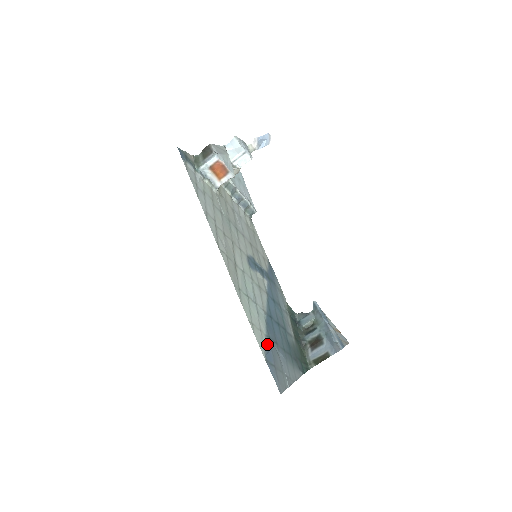
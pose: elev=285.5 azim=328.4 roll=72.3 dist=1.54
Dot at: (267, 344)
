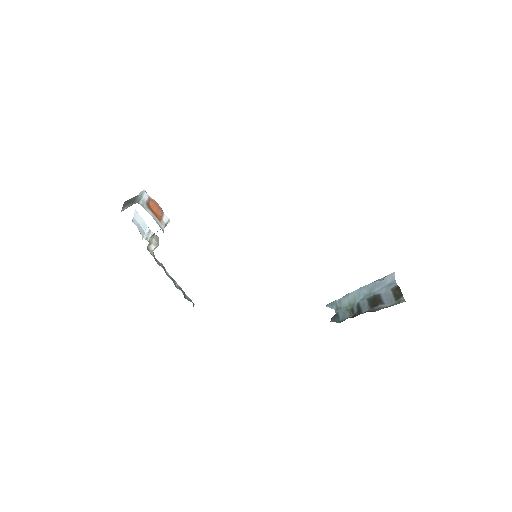
Dot at: occluded
